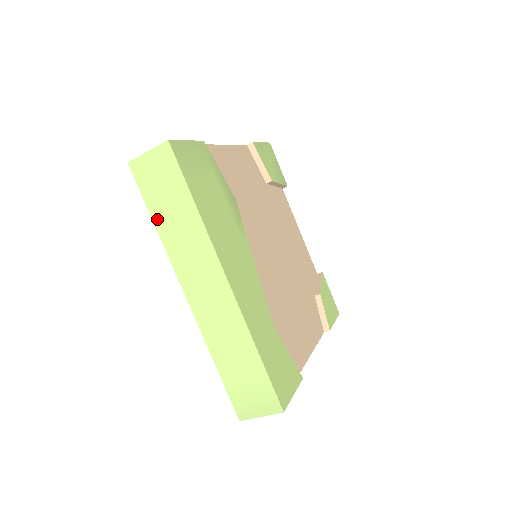
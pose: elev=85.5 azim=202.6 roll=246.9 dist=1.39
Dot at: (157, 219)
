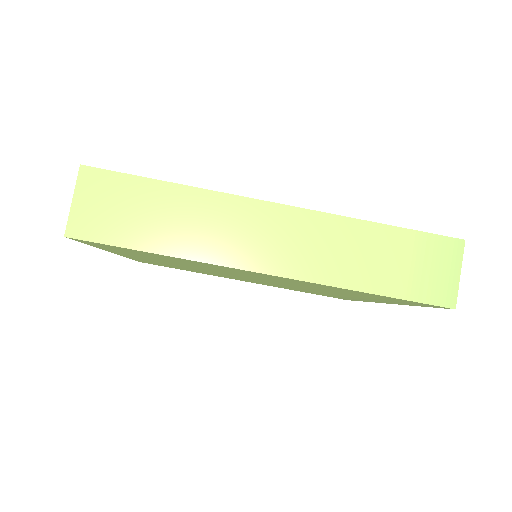
Dot at: (155, 245)
